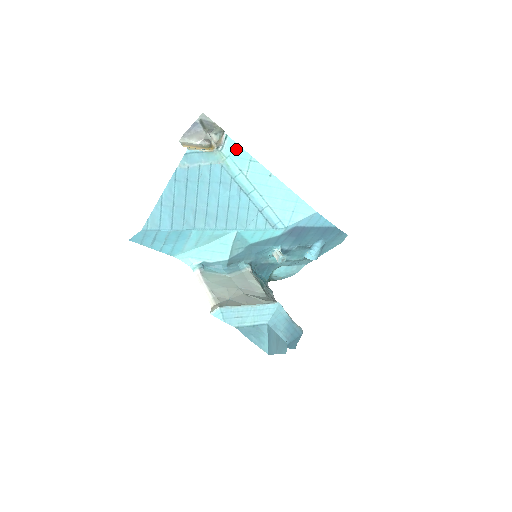
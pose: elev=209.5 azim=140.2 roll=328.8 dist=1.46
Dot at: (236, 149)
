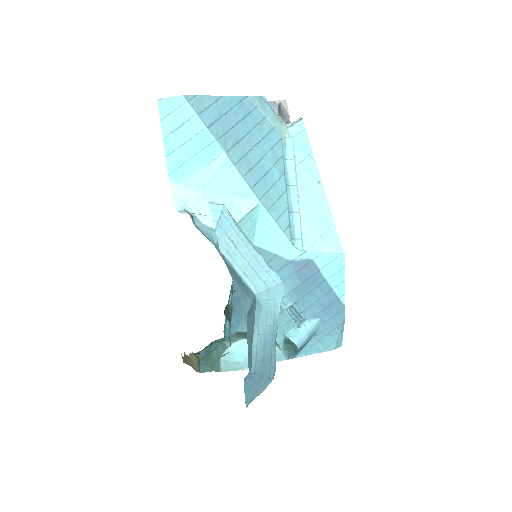
Dot at: (302, 136)
